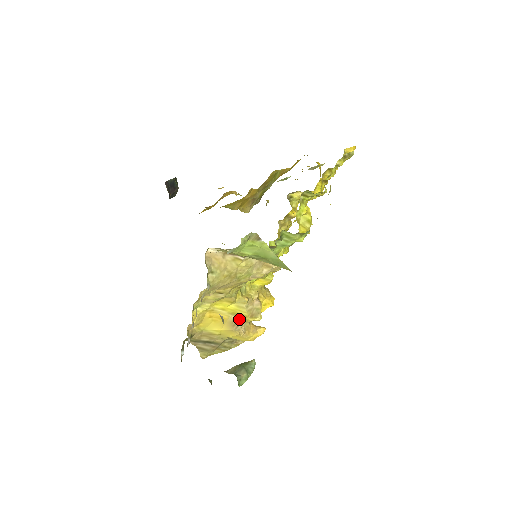
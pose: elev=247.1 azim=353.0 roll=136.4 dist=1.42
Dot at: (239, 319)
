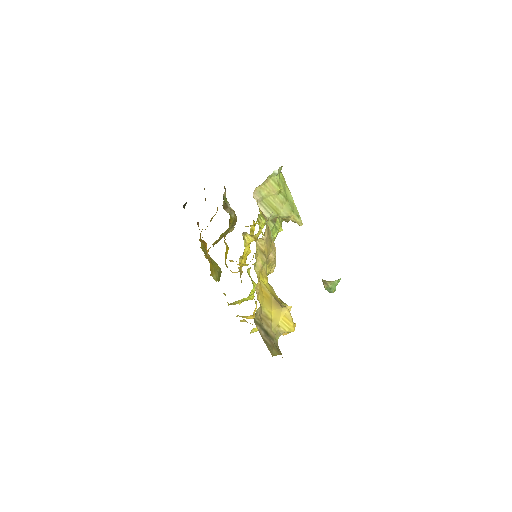
Dot at: (278, 301)
